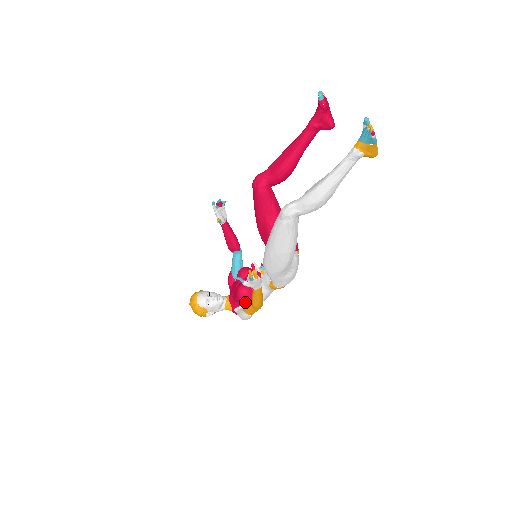
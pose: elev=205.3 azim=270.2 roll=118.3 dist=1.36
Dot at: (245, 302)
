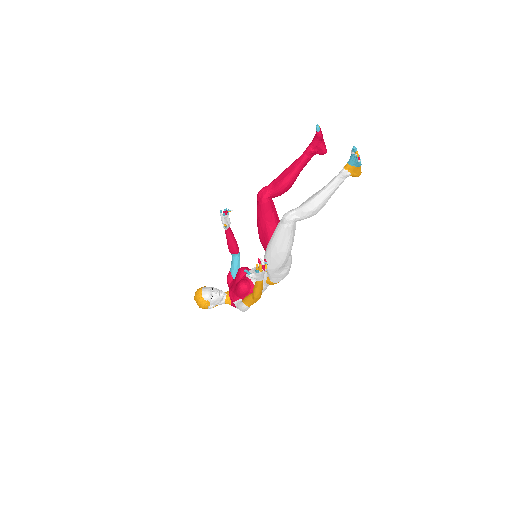
Dot at: (244, 296)
